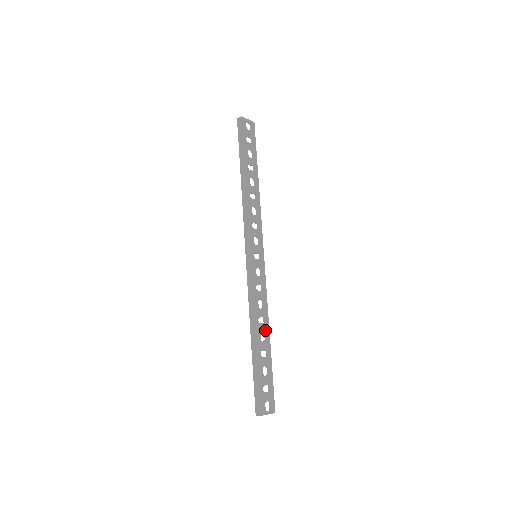
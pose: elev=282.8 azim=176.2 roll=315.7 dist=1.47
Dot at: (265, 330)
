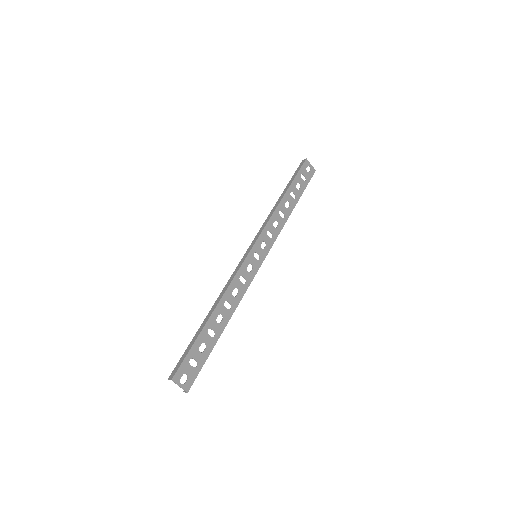
Dot at: (226, 316)
